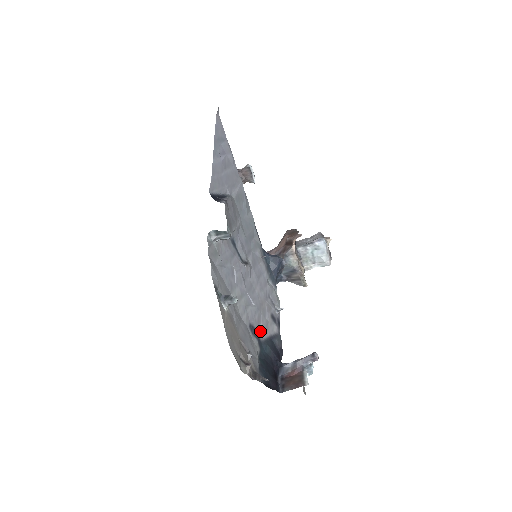
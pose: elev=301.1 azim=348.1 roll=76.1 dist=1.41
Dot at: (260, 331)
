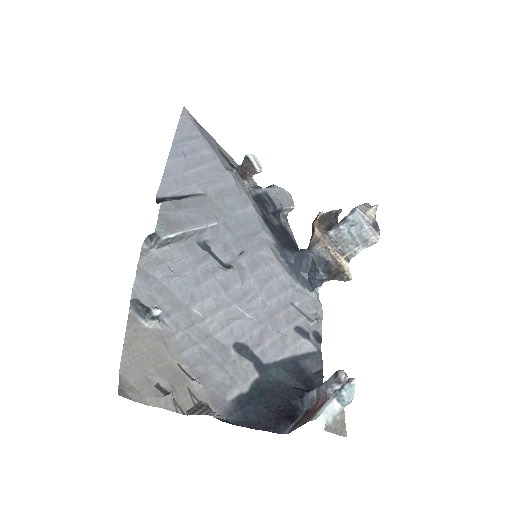
Dot at: (263, 350)
